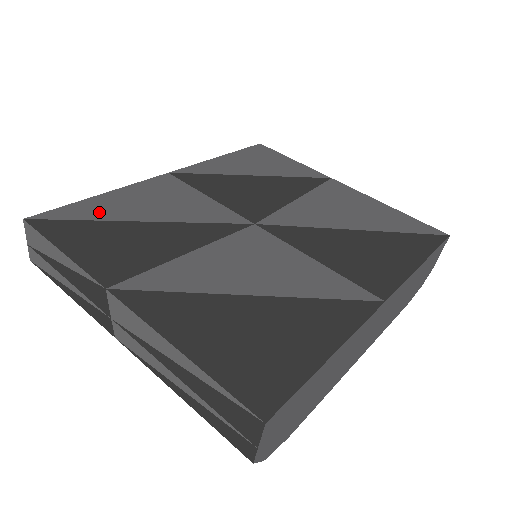
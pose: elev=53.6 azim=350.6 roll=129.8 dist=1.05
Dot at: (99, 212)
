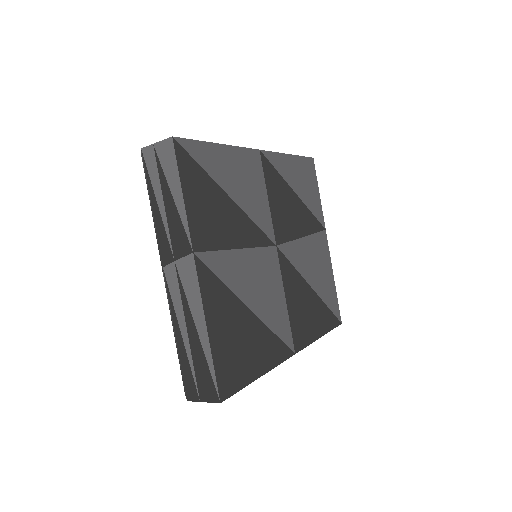
Dot at: (213, 166)
